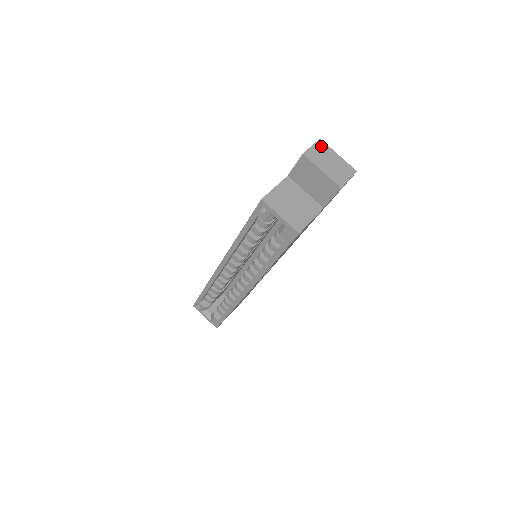
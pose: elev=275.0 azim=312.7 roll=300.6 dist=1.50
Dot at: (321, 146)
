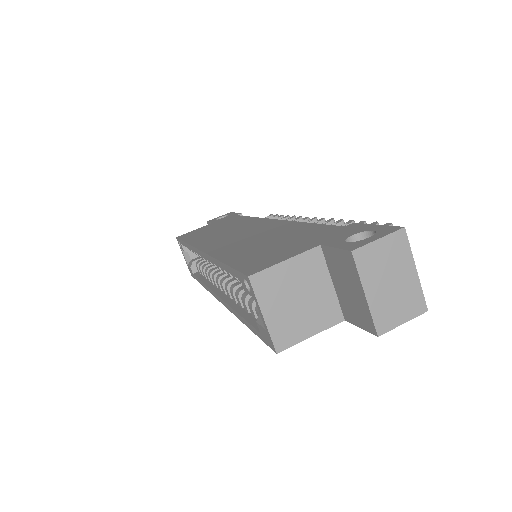
Dot at: (396, 244)
